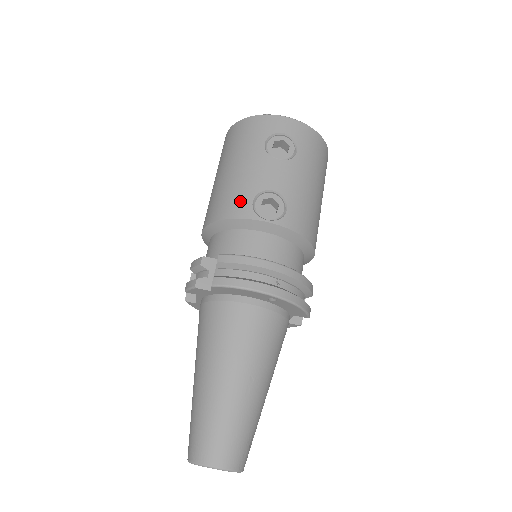
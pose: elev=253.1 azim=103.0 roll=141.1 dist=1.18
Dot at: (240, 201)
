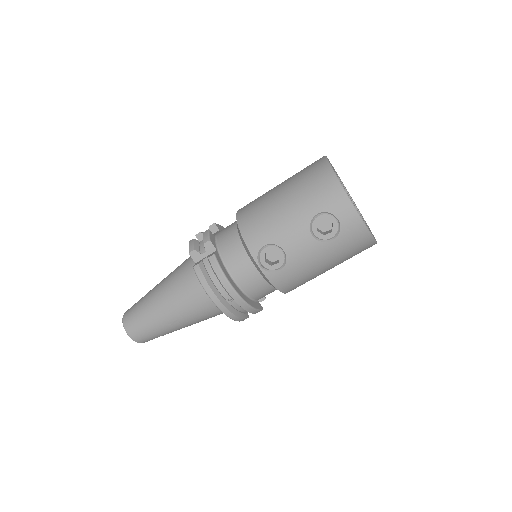
Dot at: (259, 236)
